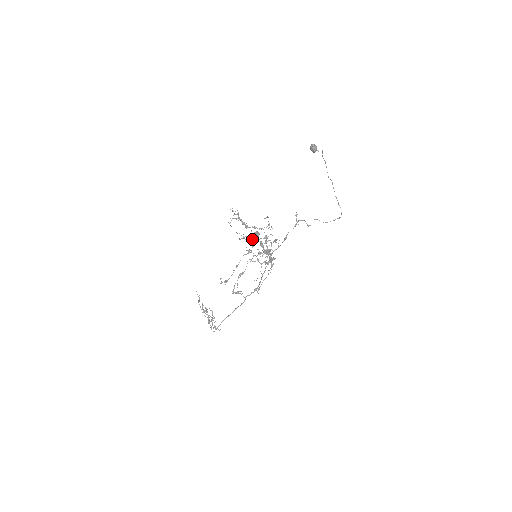
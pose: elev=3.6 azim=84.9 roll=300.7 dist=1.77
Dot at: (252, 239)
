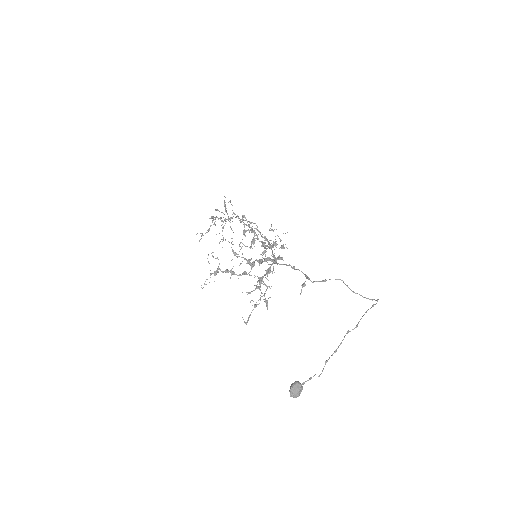
Dot at: (249, 247)
